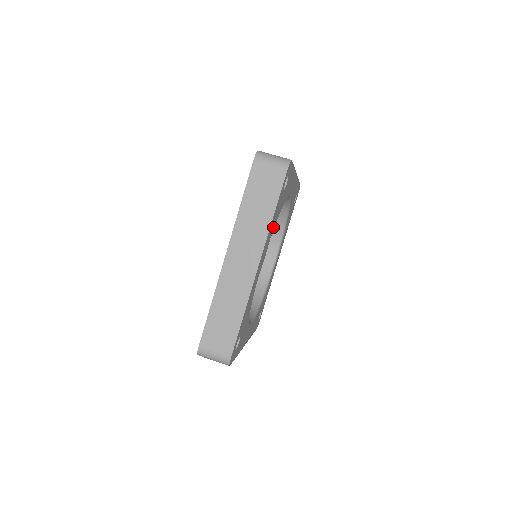
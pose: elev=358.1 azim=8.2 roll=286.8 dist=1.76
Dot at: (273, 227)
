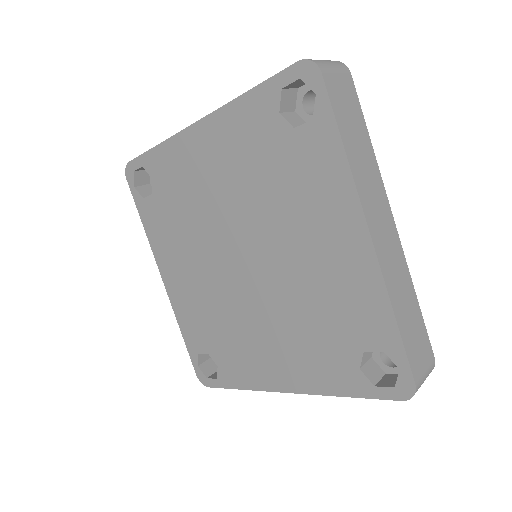
Dot at: occluded
